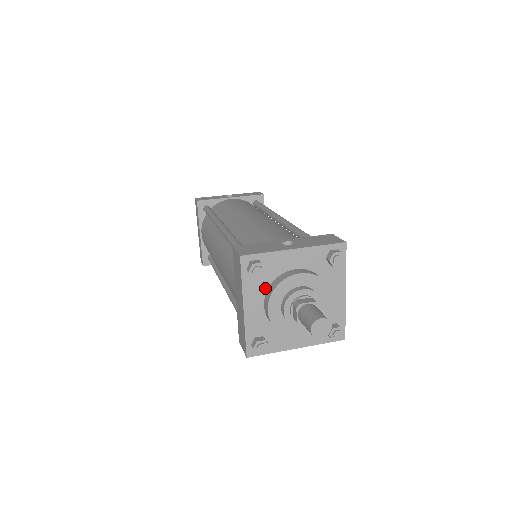
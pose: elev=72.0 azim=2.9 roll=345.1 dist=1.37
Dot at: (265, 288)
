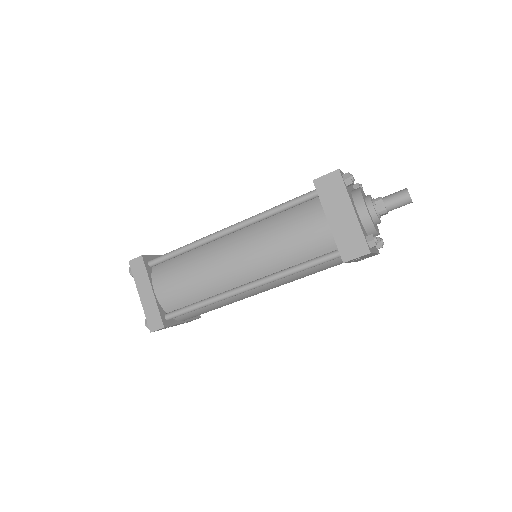
Dot at: (352, 199)
